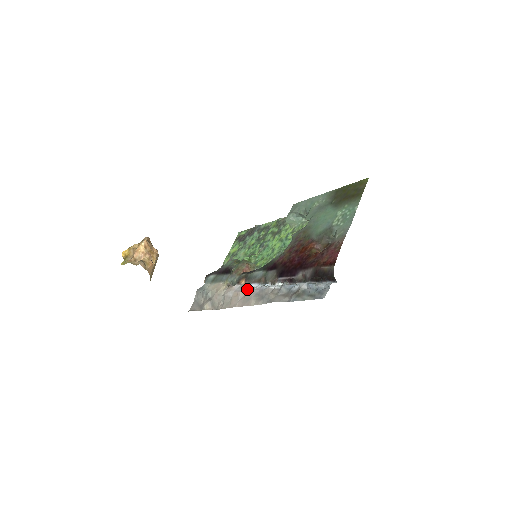
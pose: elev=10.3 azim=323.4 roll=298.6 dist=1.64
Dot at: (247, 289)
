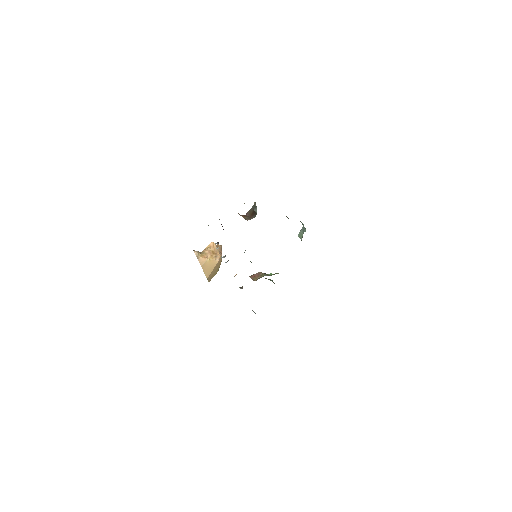
Dot at: occluded
